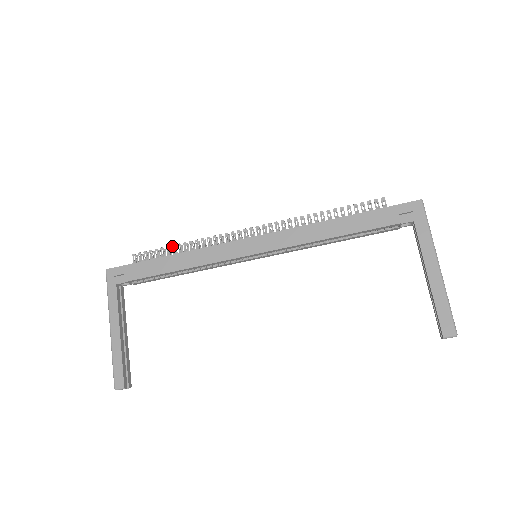
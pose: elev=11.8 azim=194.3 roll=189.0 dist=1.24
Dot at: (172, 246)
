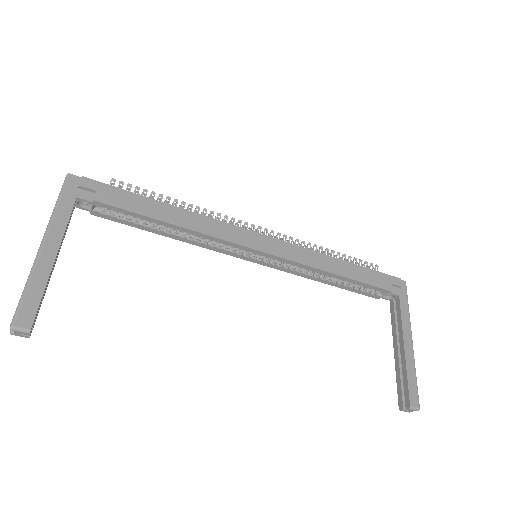
Dot at: (167, 197)
